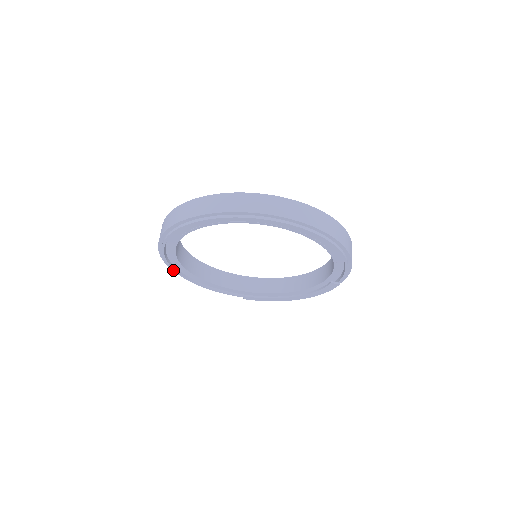
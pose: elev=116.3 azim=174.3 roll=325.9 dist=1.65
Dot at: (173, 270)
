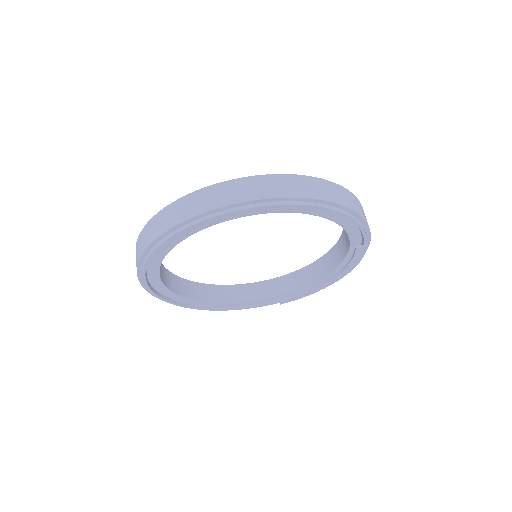
Dot at: (185, 307)
